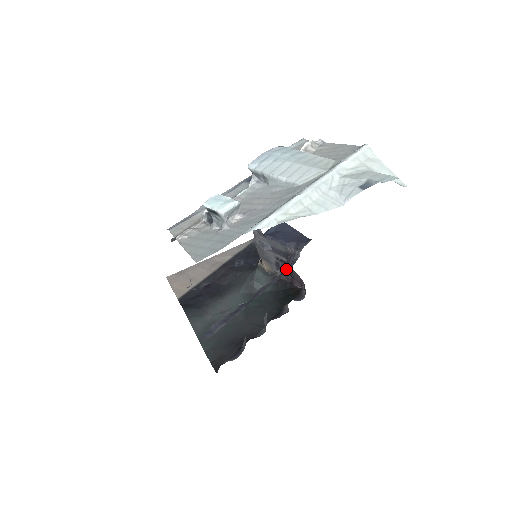
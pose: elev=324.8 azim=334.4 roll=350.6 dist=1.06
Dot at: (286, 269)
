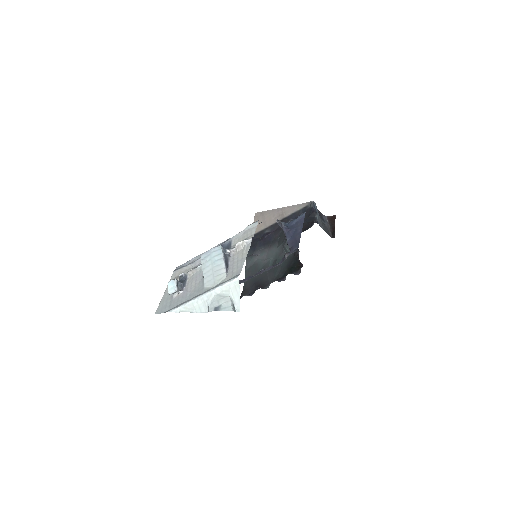
Dot at: (278, 264)
